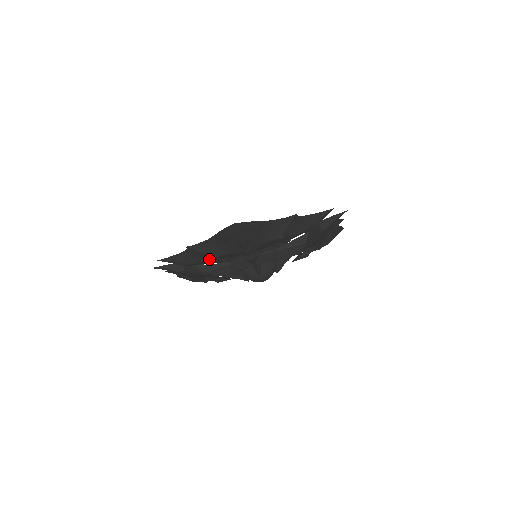
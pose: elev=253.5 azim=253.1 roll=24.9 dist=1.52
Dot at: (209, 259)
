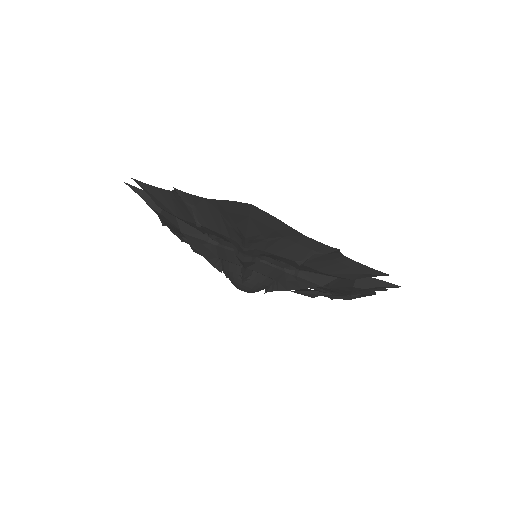
Dot at: (194, 223)
